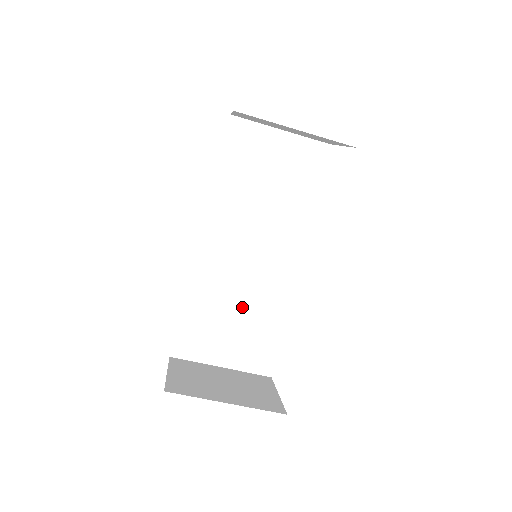
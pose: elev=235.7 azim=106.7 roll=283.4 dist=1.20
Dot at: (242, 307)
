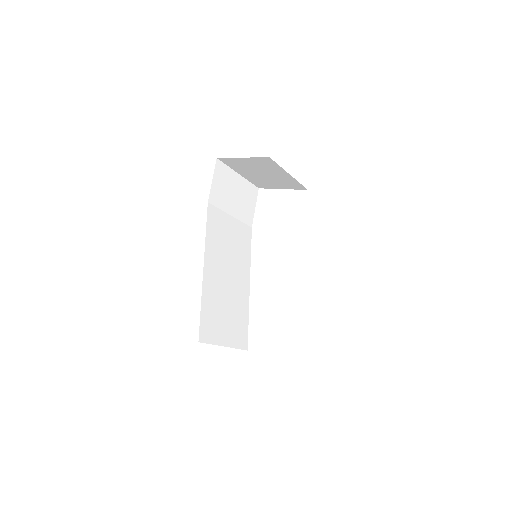
Dot at: (230, 299)
